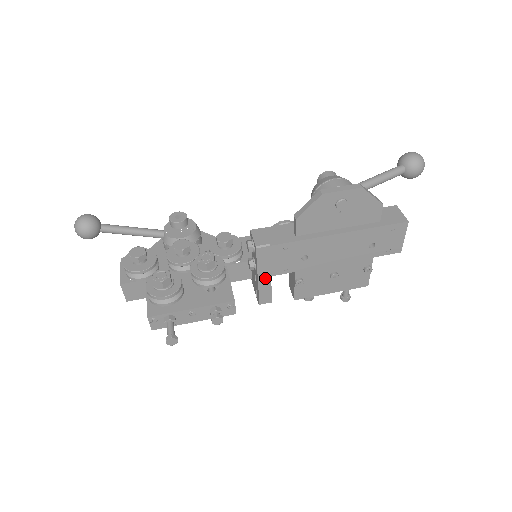
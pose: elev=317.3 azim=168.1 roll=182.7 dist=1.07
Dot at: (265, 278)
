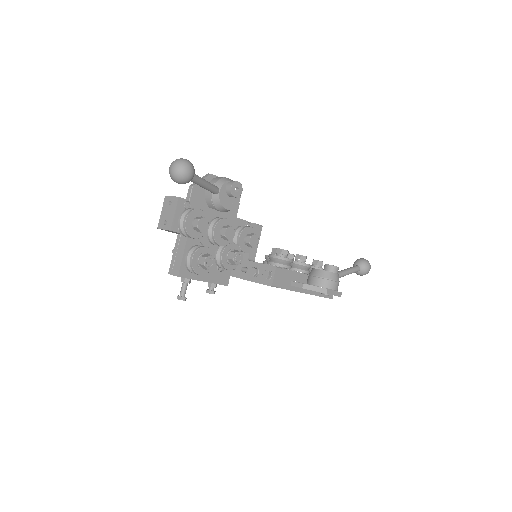
Dot at: occluded
